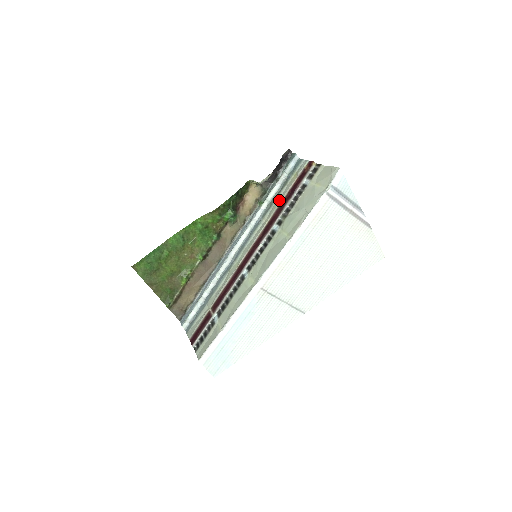
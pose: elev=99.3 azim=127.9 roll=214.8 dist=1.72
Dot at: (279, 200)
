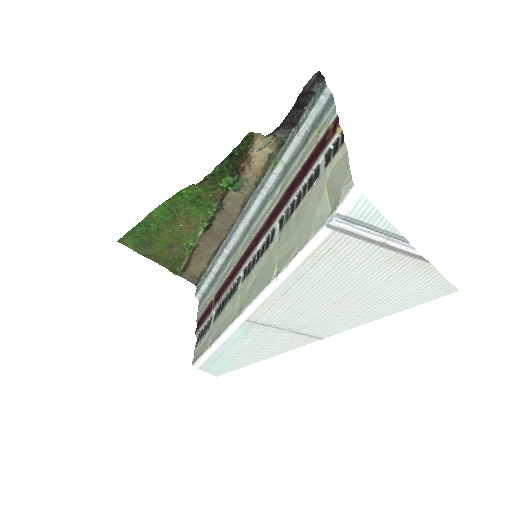
Dot at: (291, 174)
